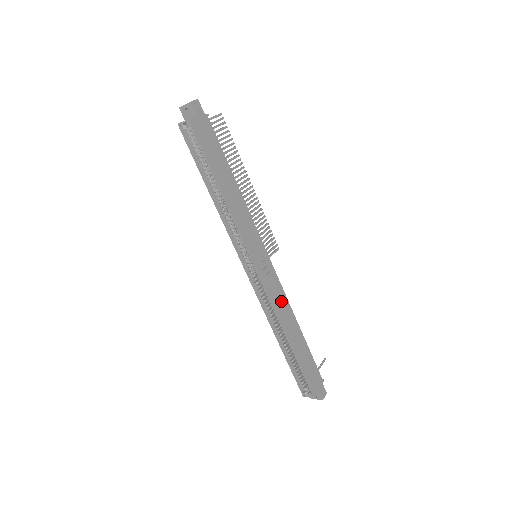
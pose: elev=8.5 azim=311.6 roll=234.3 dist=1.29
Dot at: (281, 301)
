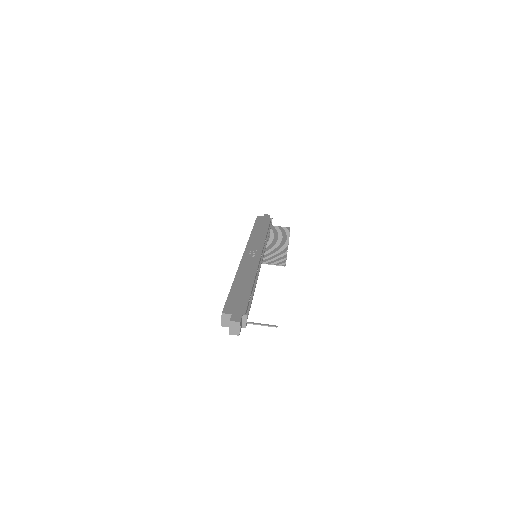
Dot at: (250, 266)
